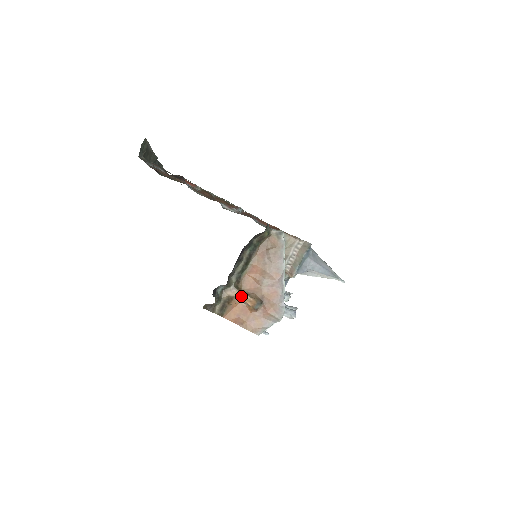
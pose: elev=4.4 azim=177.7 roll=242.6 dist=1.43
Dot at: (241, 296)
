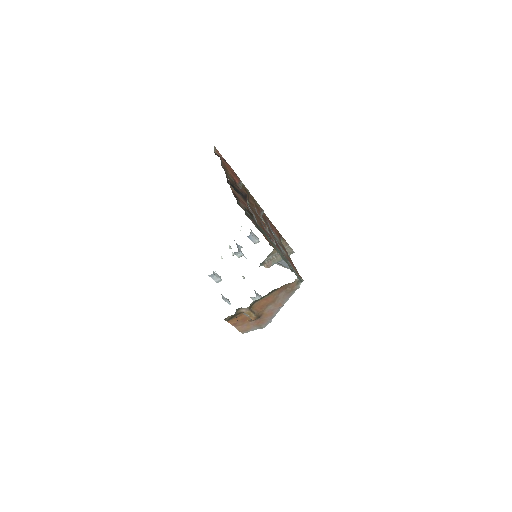
Dot at: (250, 314)
